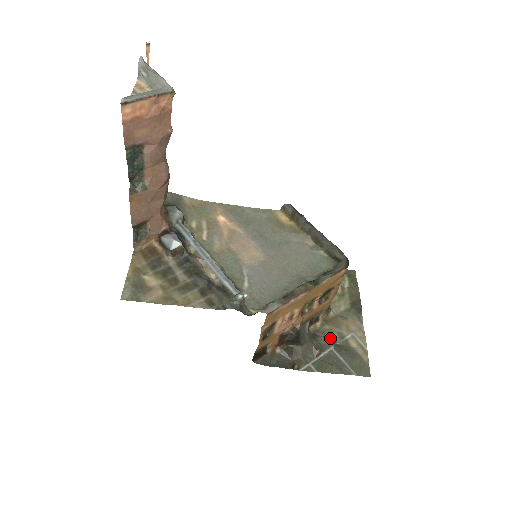
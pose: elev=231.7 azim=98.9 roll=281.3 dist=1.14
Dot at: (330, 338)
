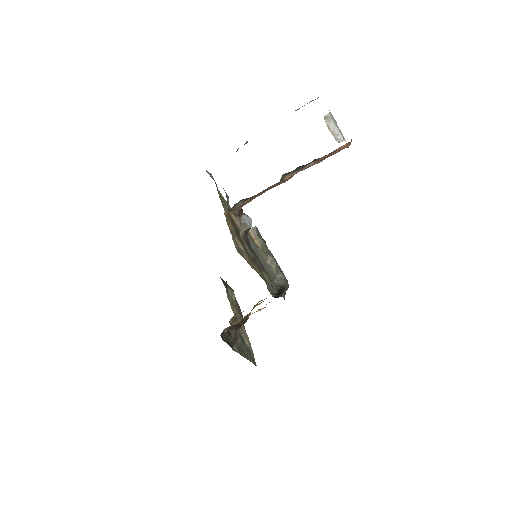
Dot at: (238, 333)
